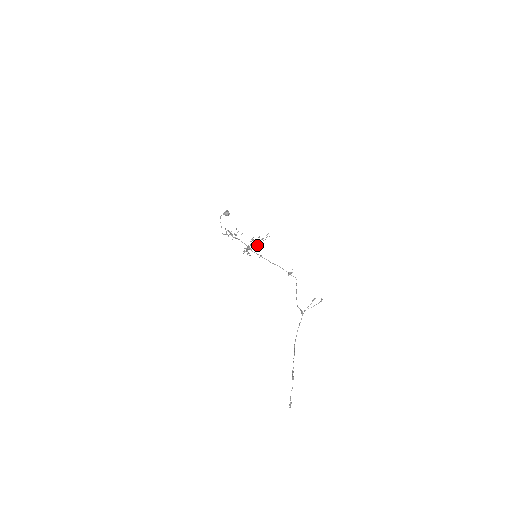
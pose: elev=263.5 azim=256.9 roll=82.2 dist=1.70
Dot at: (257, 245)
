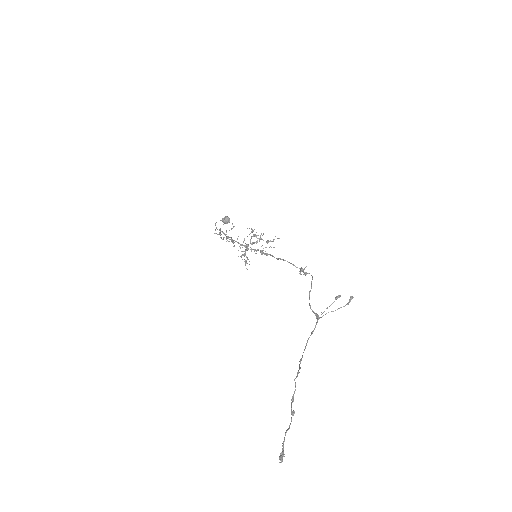
Dot at: occluded
